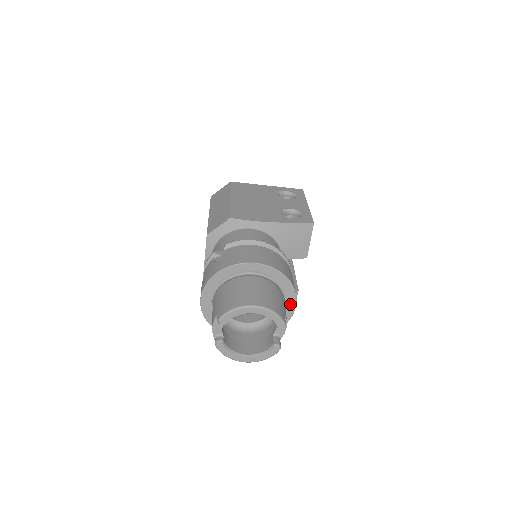
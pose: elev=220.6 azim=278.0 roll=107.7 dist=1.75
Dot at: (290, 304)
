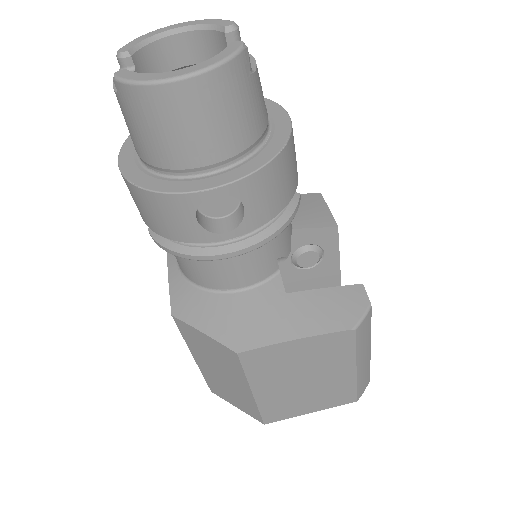
Dot at: (277, 116)
